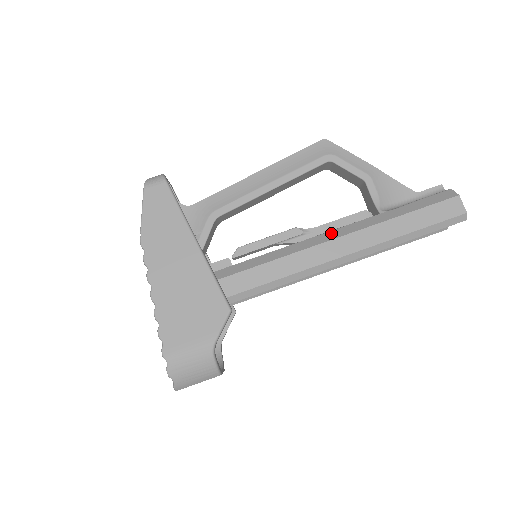
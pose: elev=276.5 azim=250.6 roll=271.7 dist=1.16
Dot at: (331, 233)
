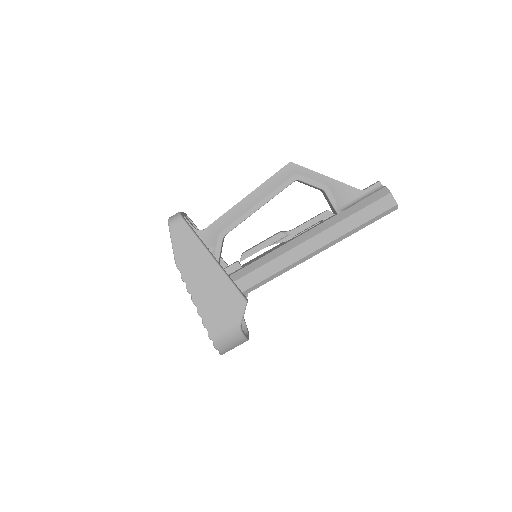
Dot at: (305, 235)
